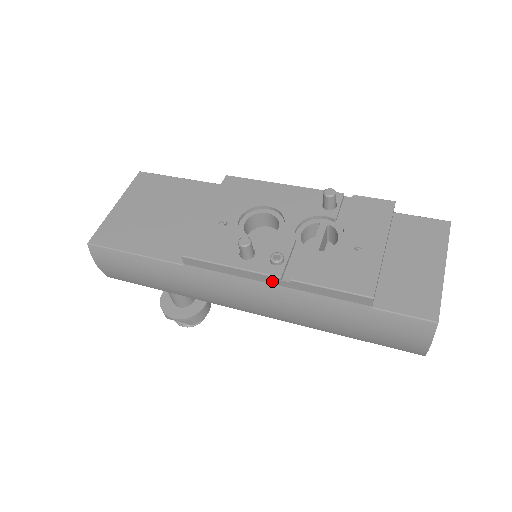
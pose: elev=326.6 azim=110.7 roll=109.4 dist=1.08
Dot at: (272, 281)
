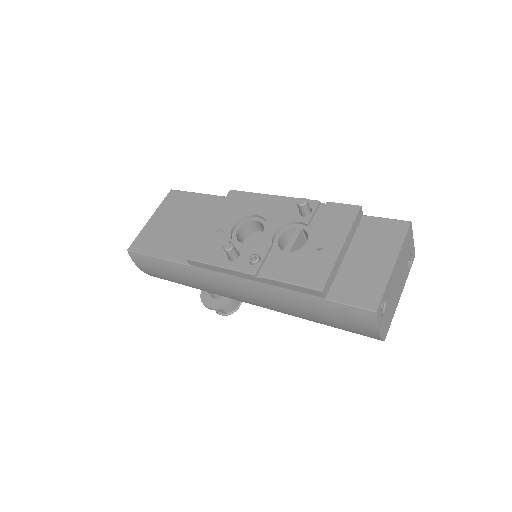
Dot at: (250, 278)
